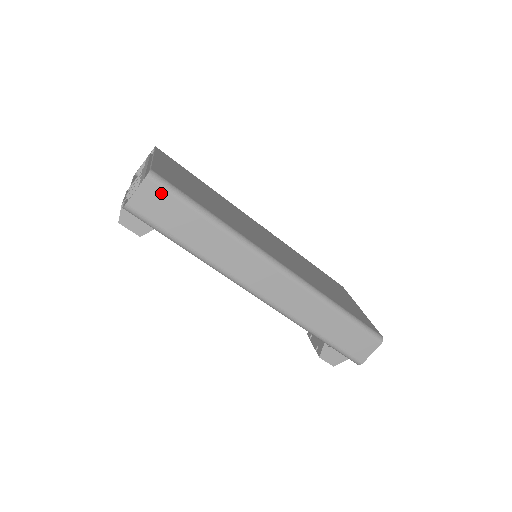
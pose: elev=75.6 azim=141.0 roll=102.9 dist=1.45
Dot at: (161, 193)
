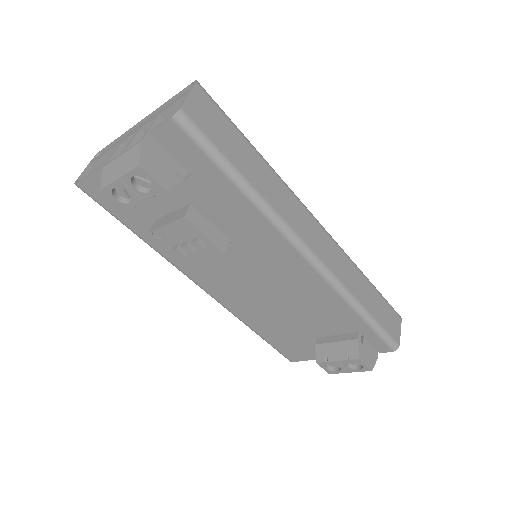
Dot at: (212, 106)
